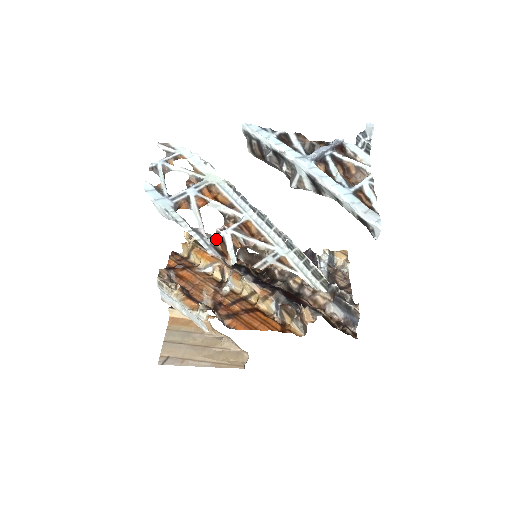
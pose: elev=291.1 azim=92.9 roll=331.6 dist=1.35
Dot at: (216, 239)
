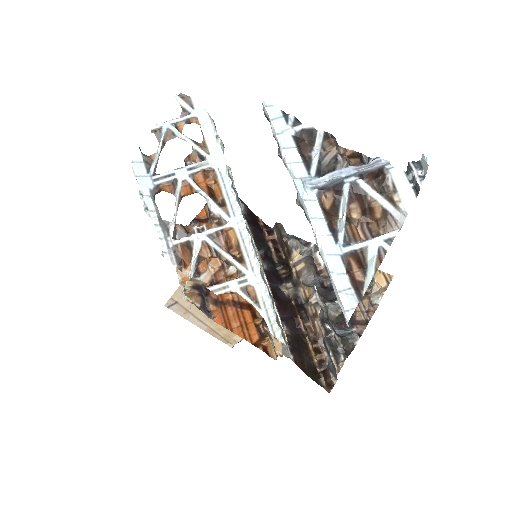
Dot at: (181, 243)
